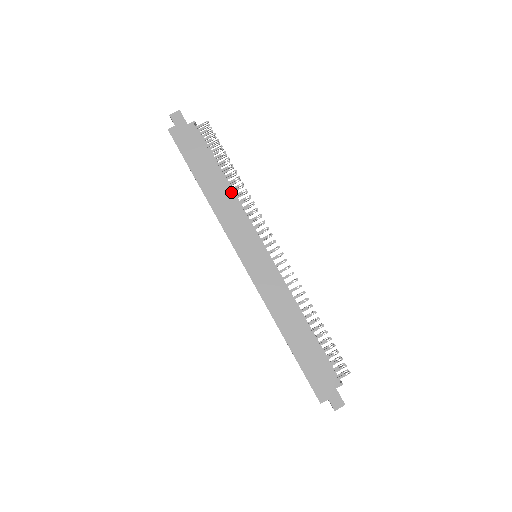
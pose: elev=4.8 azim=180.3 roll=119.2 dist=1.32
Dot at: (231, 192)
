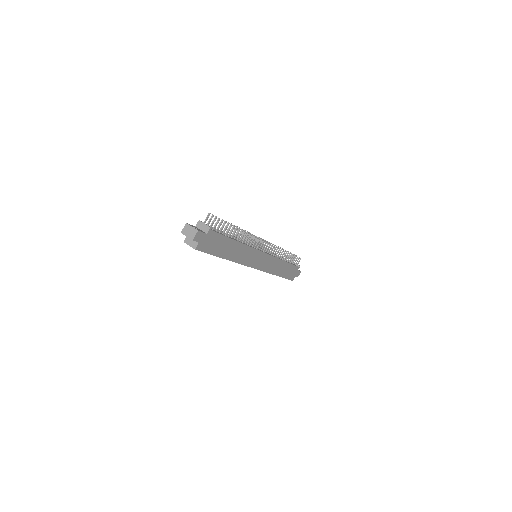
Dot at: (243, 244)
